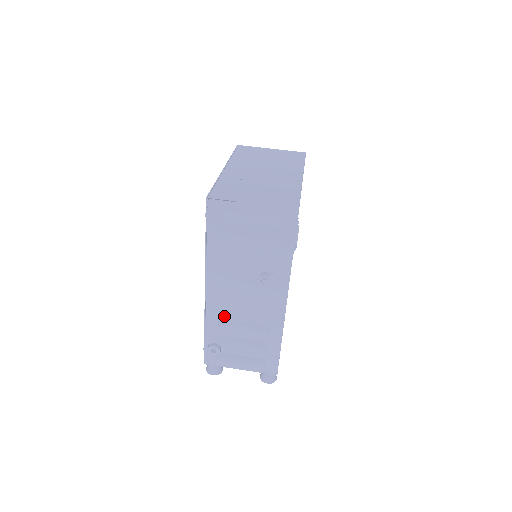
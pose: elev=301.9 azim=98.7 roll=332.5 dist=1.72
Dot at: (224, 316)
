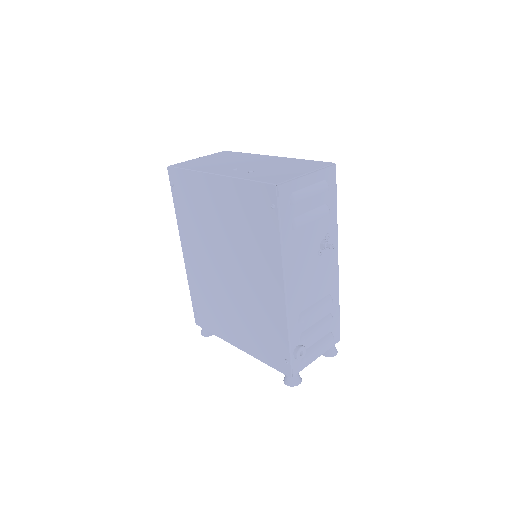
Dot at: (301, 309)
